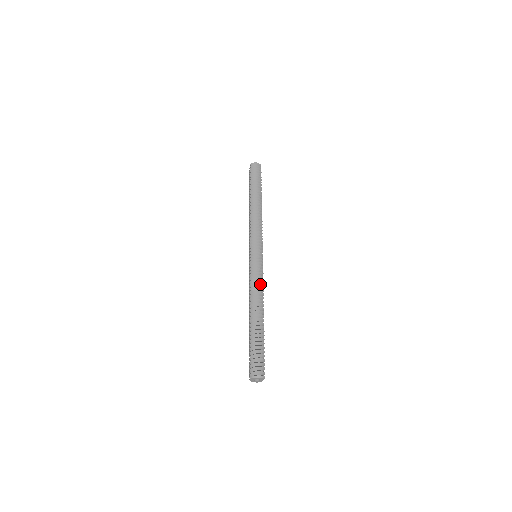
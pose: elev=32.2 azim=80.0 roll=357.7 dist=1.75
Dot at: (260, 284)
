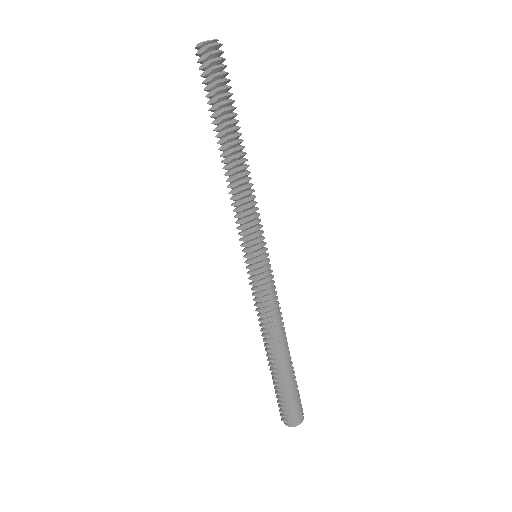
Dot at: (276, 306)
